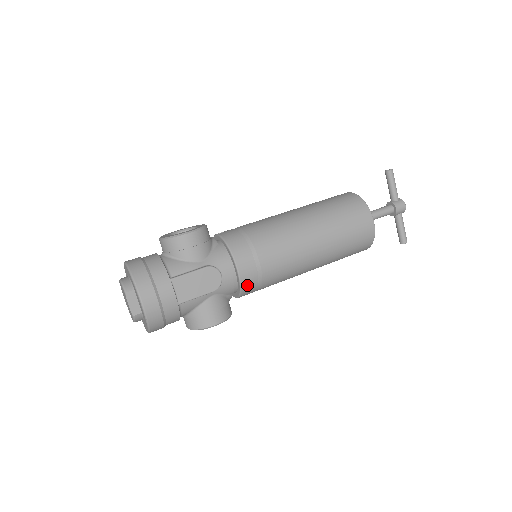
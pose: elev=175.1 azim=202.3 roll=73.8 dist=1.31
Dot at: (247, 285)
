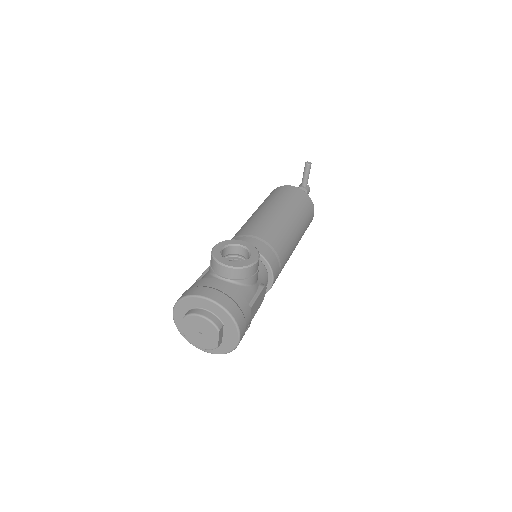
Dot at: occluded
